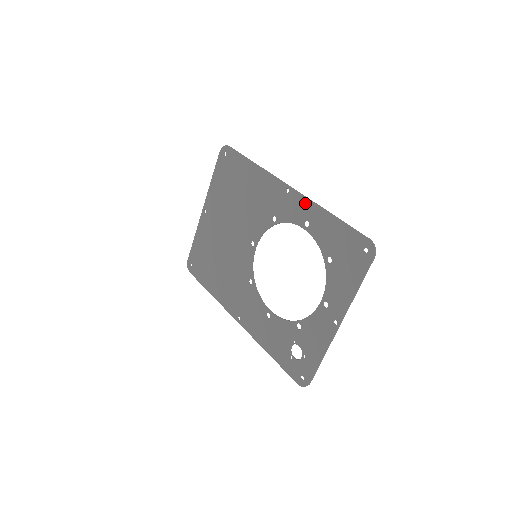
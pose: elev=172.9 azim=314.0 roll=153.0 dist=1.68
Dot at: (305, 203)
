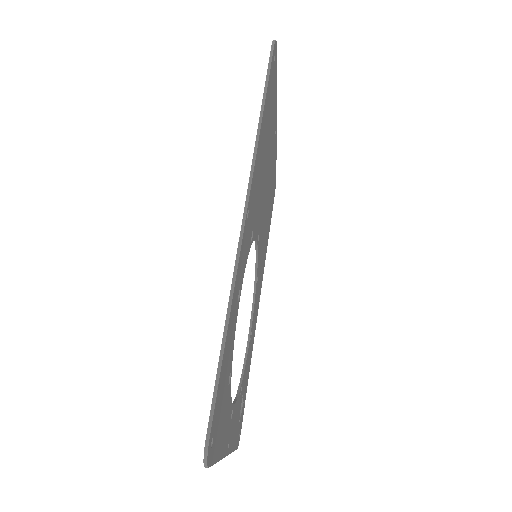
Dot at: (236, 263)
